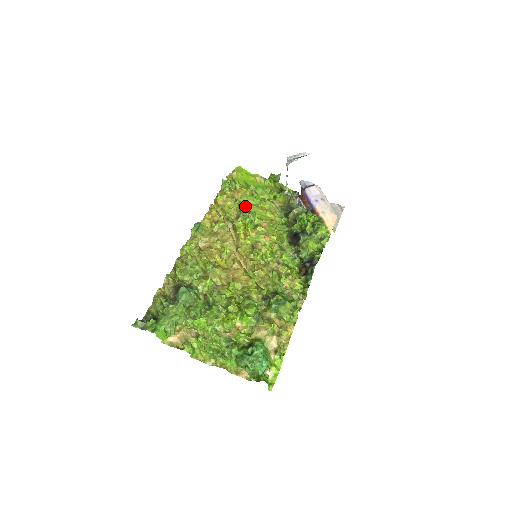
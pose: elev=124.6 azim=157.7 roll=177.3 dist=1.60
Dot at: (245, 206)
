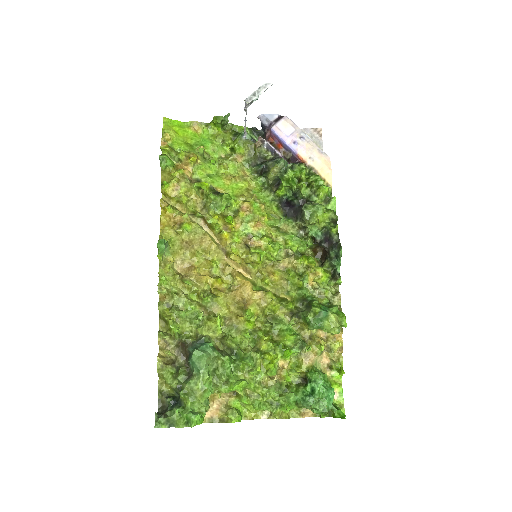
Dot at: (208, 186)
